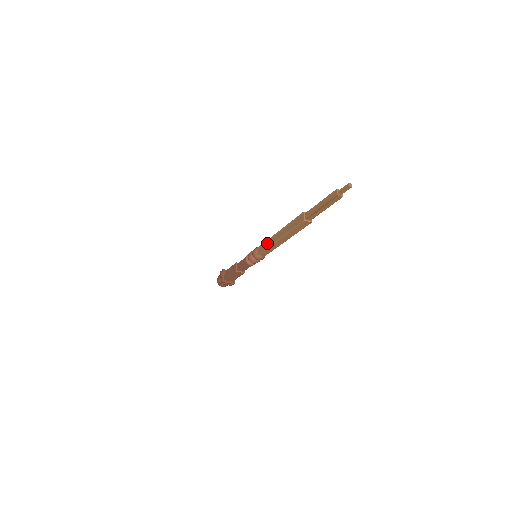
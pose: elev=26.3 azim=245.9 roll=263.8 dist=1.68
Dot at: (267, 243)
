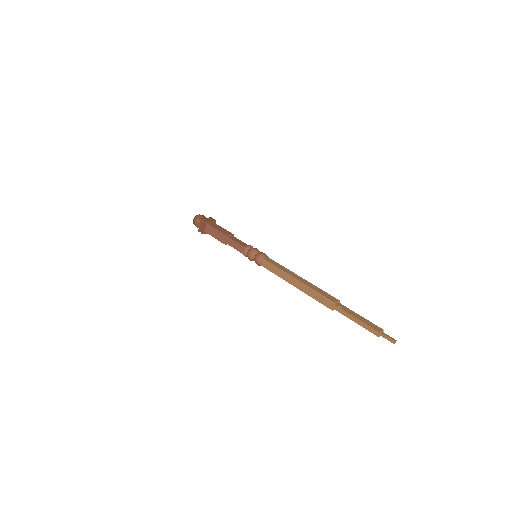
Dot at: (278, 271)
